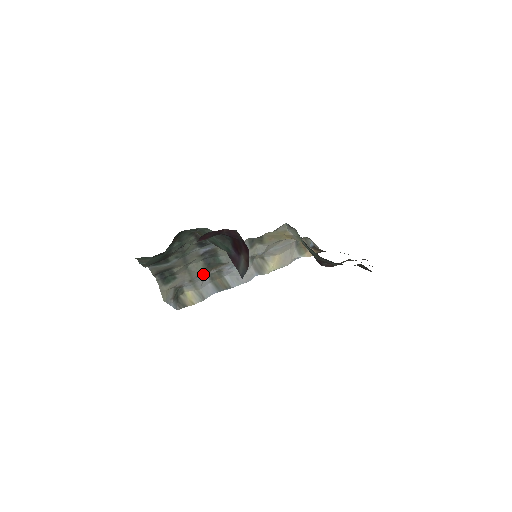
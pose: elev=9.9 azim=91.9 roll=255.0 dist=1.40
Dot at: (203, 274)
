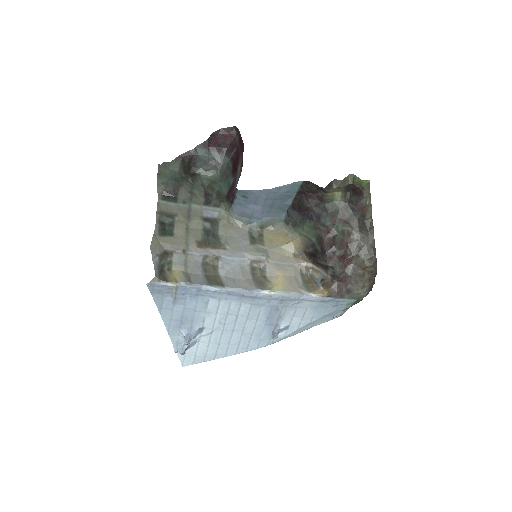
Dot at: (199, 246)
